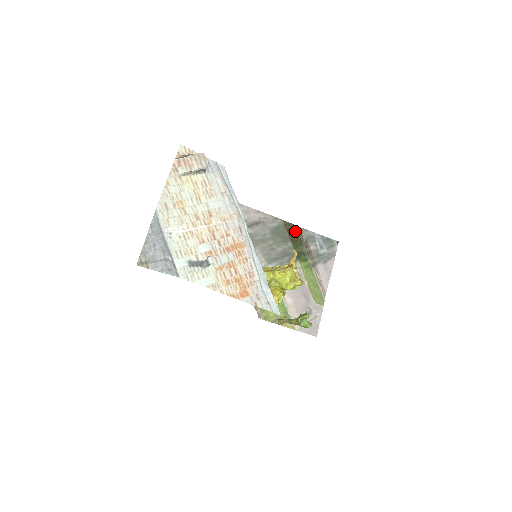
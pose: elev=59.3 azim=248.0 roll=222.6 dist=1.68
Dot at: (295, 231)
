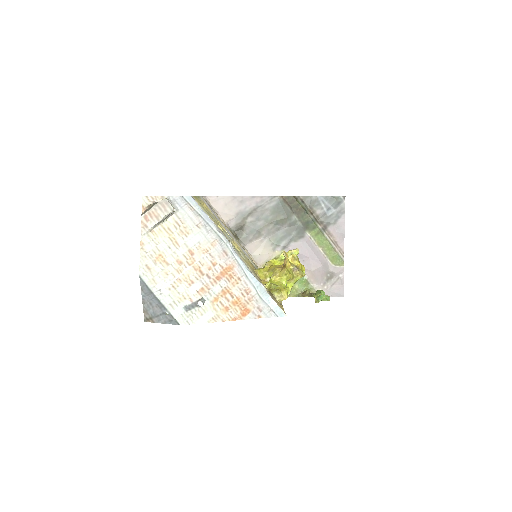
Dot at: (296, 202)
